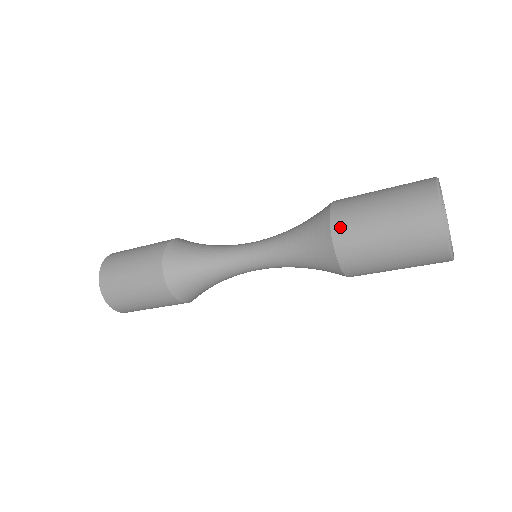
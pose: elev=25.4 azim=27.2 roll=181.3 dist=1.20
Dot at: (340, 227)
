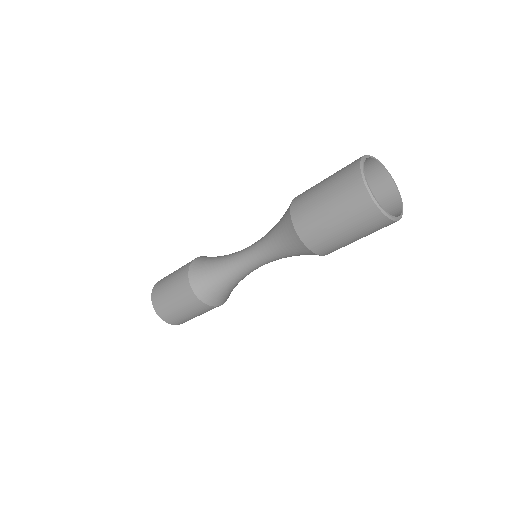
Dot at: (296, 209)
